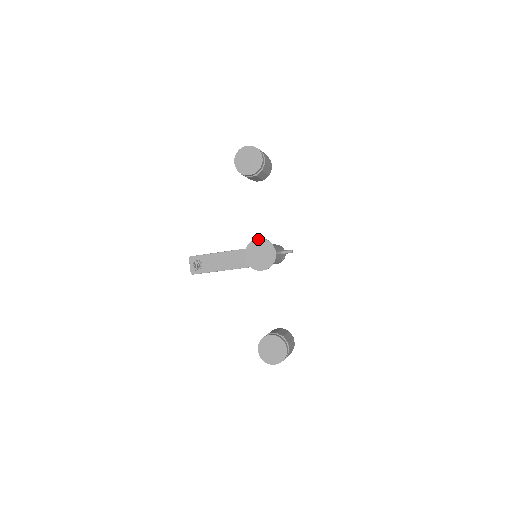
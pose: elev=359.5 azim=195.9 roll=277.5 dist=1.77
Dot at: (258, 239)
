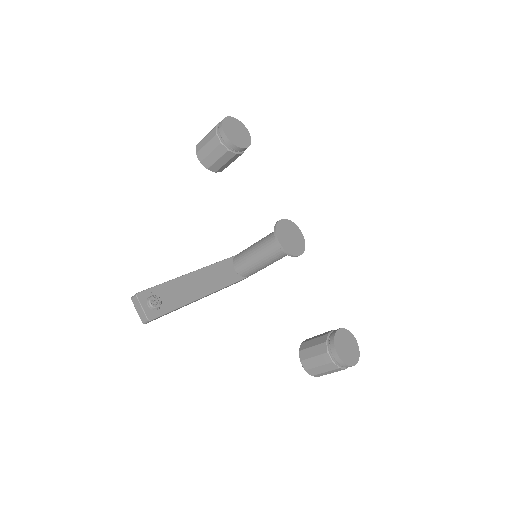
Dot at: (282, 220)
